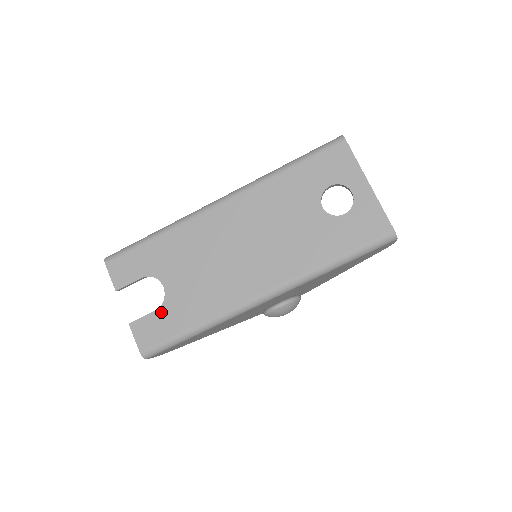
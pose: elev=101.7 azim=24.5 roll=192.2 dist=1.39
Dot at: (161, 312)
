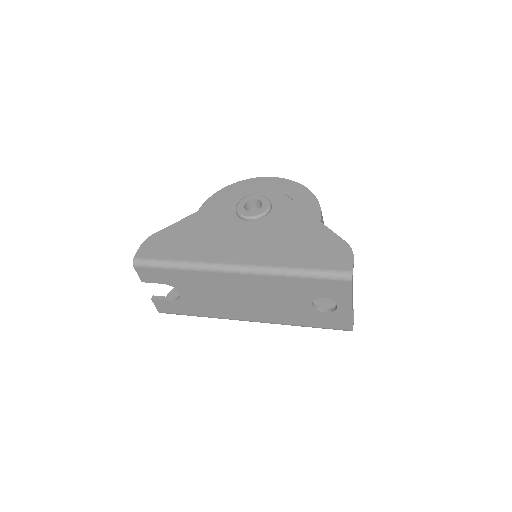
Dot at: (176, 303)
